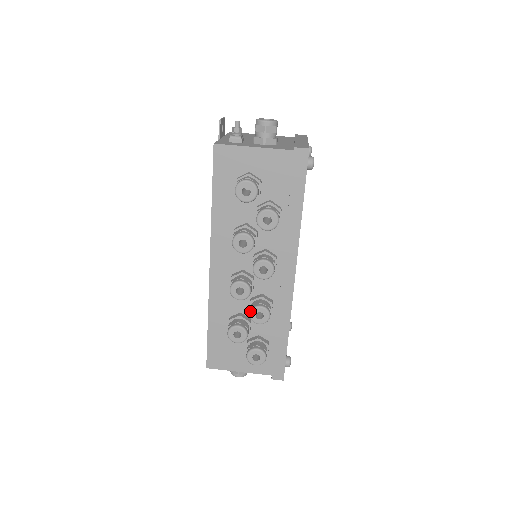
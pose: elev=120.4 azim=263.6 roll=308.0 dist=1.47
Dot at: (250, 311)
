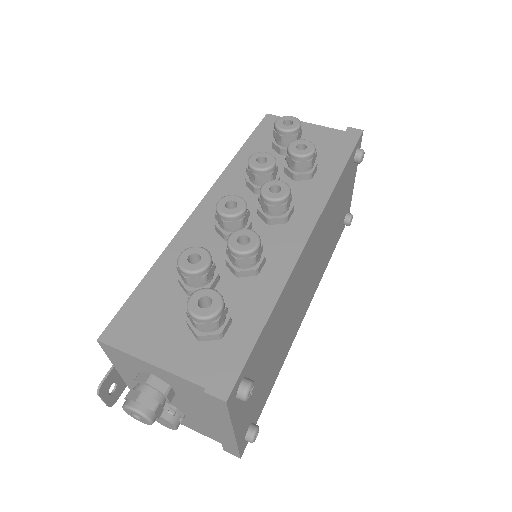
Dot at: occluded
